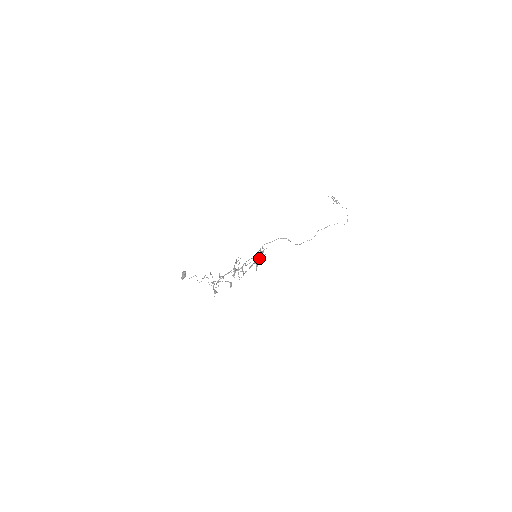
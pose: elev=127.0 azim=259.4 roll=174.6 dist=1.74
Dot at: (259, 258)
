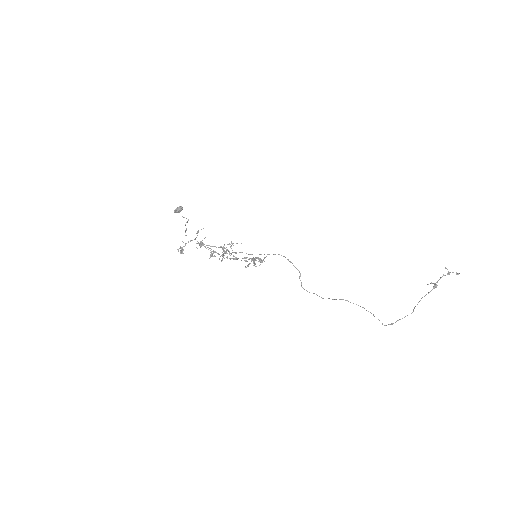
Dot at: (259, 260)
